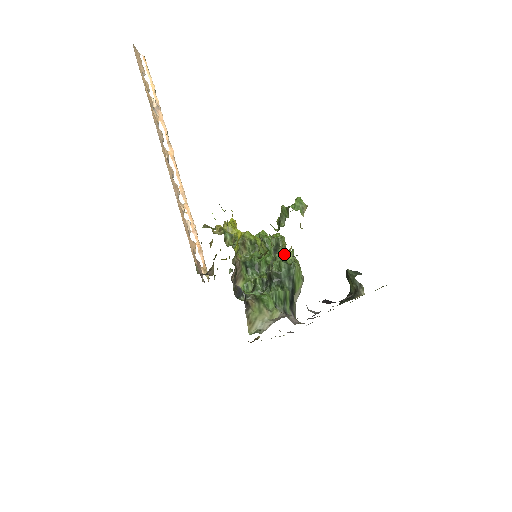
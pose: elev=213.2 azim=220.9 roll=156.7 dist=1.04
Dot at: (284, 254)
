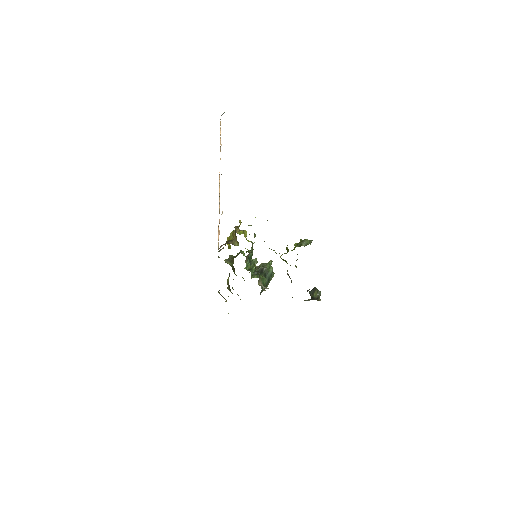
Dot at: occluded
